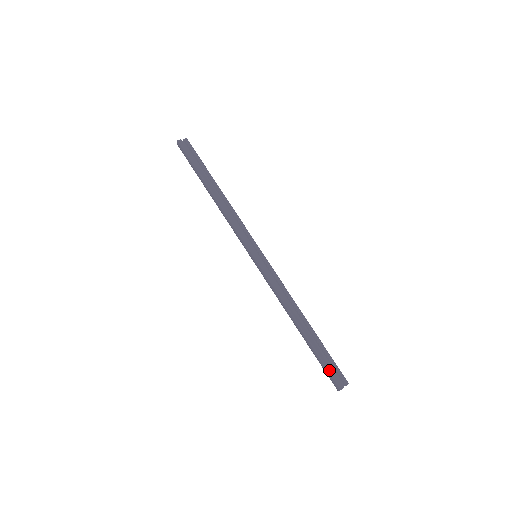
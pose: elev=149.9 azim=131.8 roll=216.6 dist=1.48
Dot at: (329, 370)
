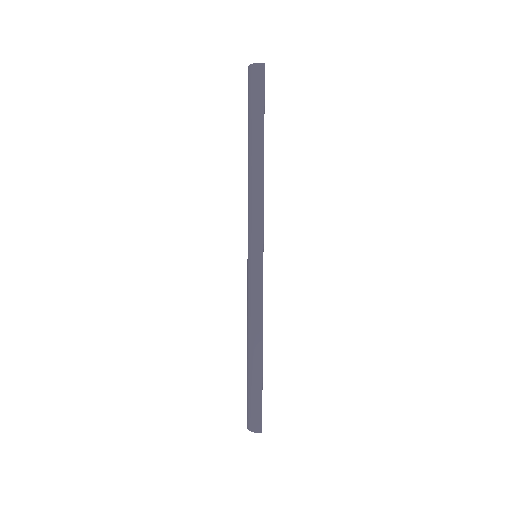
Dot at: occluded
